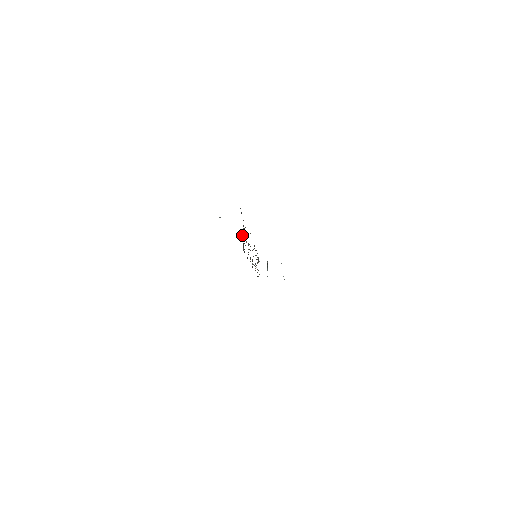
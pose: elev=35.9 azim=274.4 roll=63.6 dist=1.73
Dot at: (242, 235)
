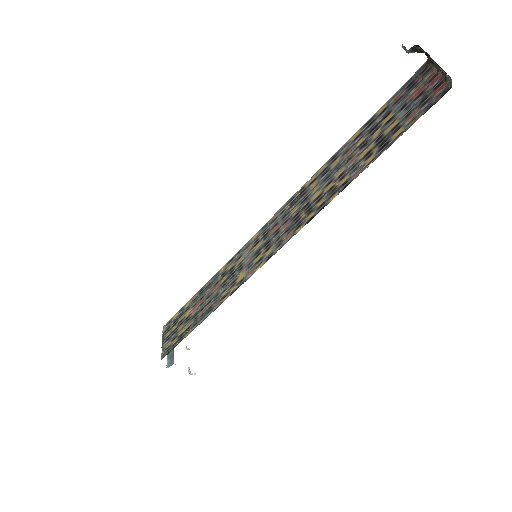
Dot at: (413, 105)
